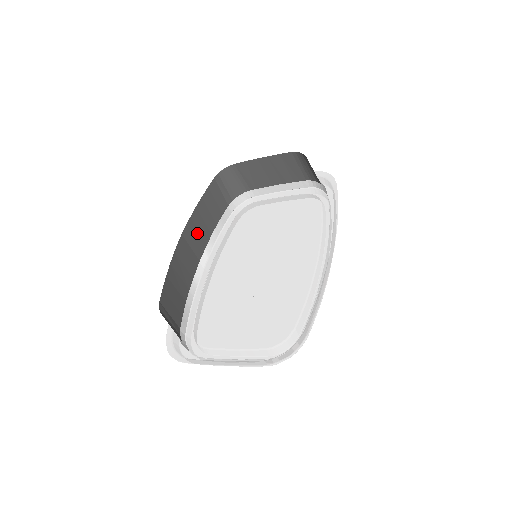
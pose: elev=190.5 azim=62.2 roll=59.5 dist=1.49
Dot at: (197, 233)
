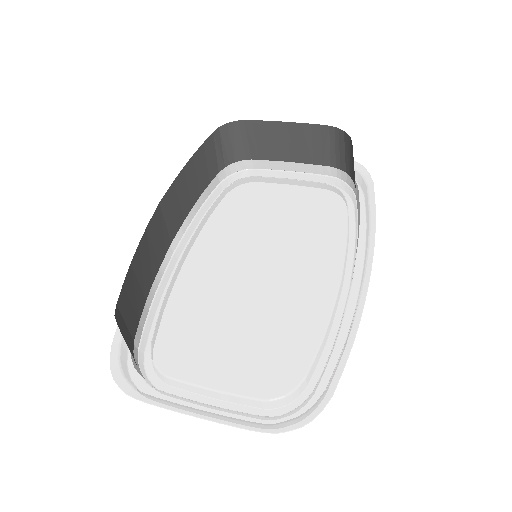
Dot at: (177, 204)
